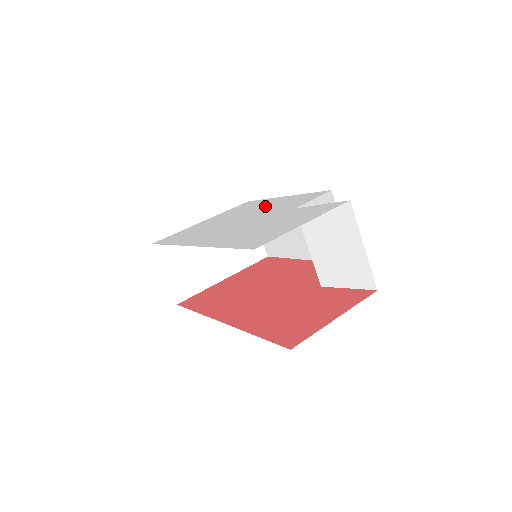
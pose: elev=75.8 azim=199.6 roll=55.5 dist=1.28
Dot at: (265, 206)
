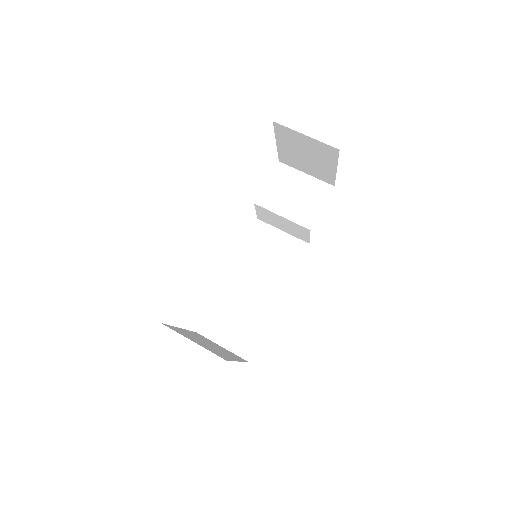
Dot at: occluded
